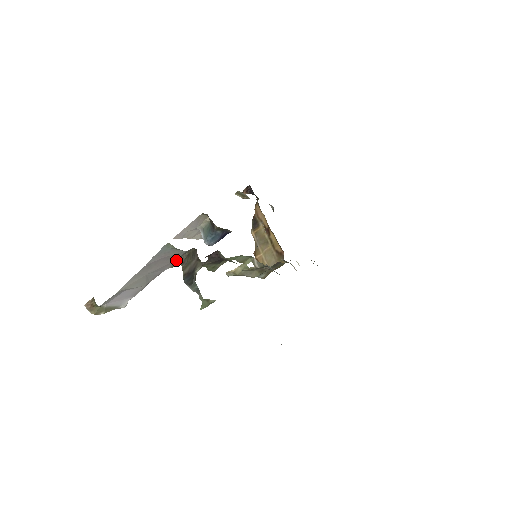
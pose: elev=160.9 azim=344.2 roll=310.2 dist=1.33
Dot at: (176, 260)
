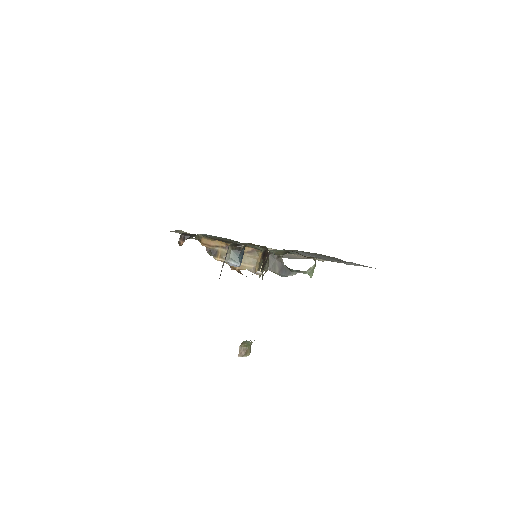
Dot at: (265, 271)
